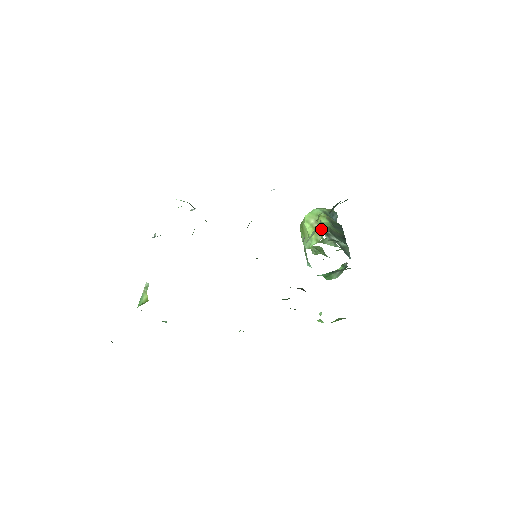
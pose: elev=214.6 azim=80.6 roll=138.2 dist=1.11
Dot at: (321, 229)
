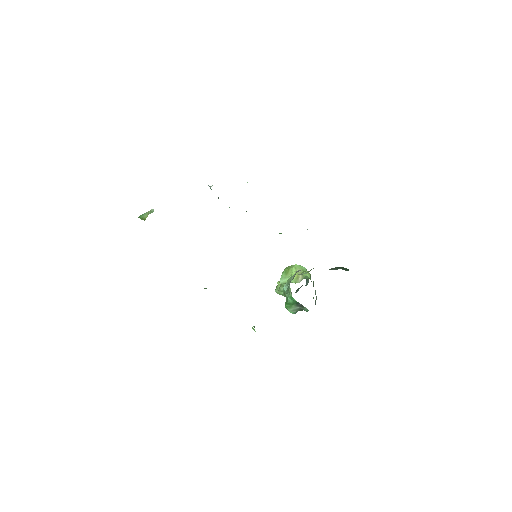
Dot at: occluded
